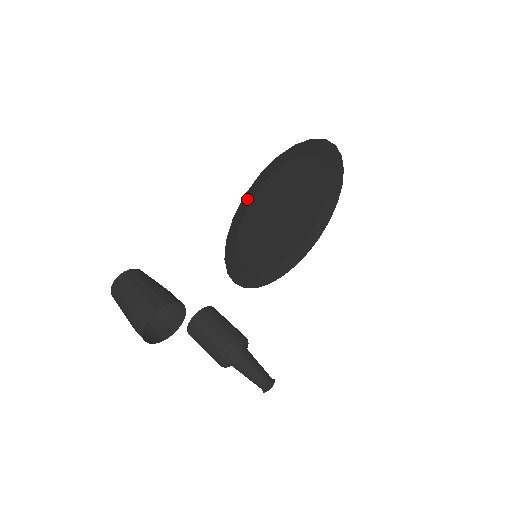
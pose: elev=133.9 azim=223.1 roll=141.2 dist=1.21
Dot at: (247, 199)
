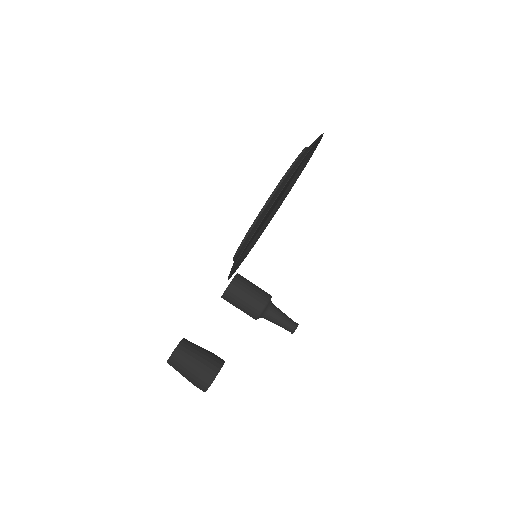
Dot at: occluded
